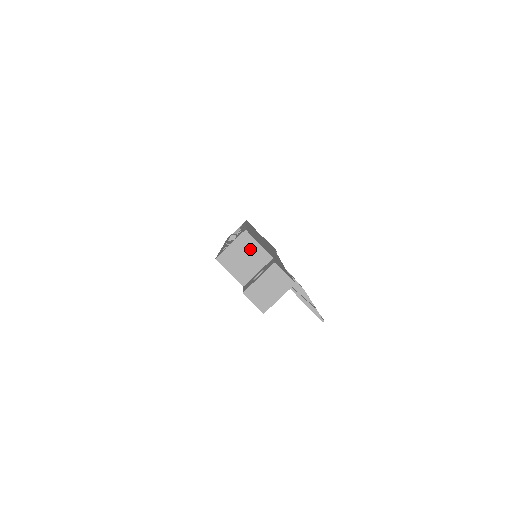
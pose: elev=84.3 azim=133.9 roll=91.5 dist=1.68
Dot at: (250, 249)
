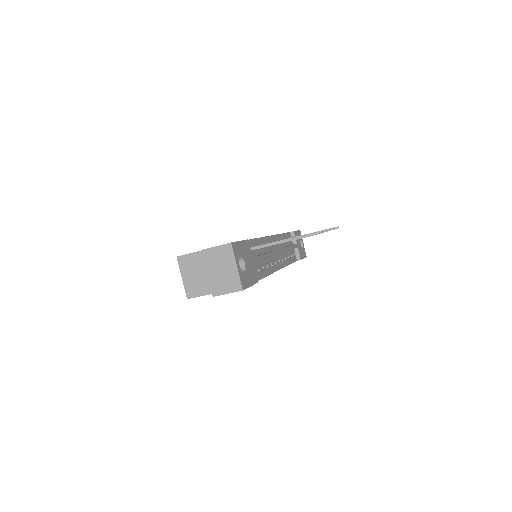
Dot at: (195, 263)
